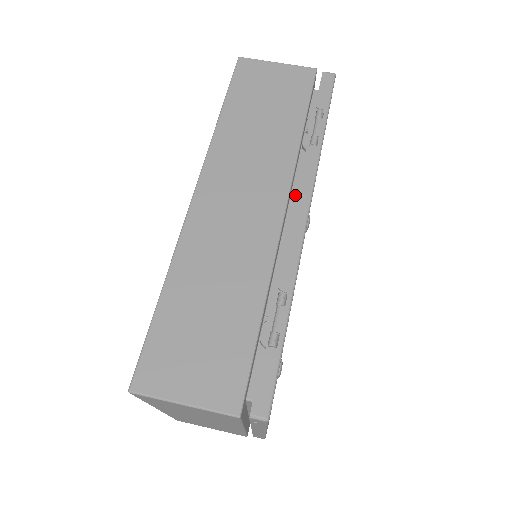
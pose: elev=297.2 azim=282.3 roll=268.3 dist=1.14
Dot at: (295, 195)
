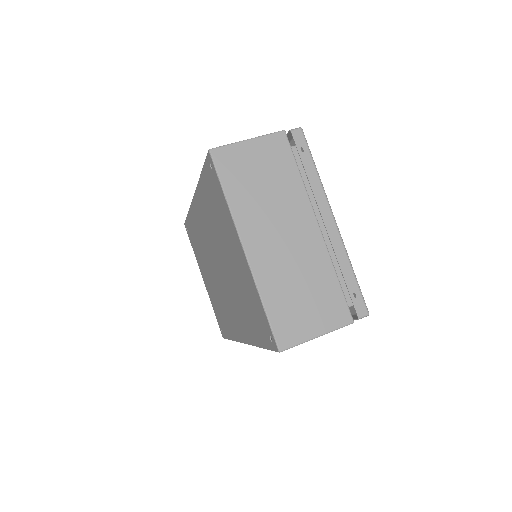
Dot at: occluded
